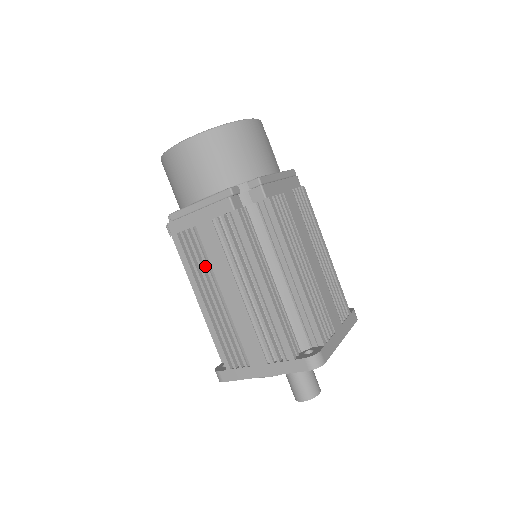
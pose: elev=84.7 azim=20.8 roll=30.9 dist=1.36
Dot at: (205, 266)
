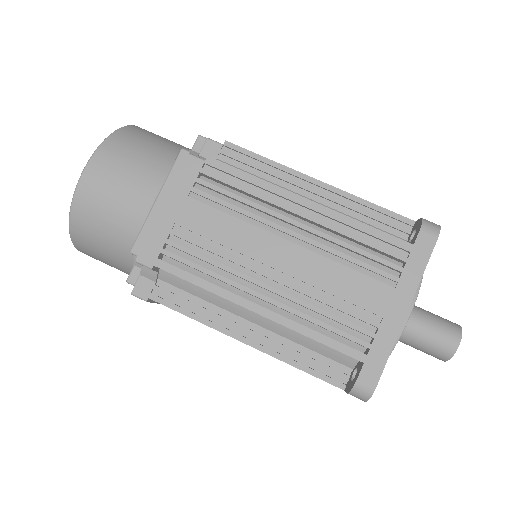
Dot at: (224, 258)
